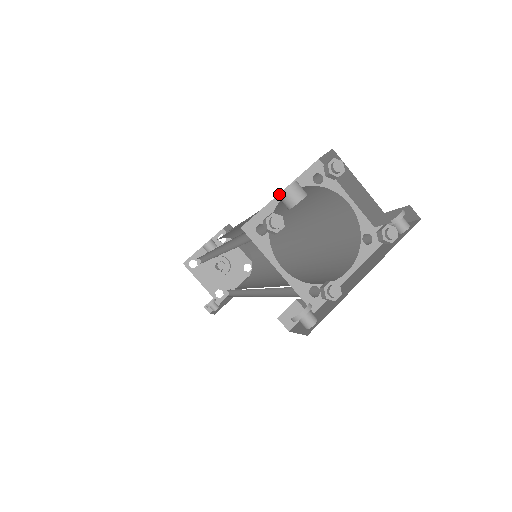
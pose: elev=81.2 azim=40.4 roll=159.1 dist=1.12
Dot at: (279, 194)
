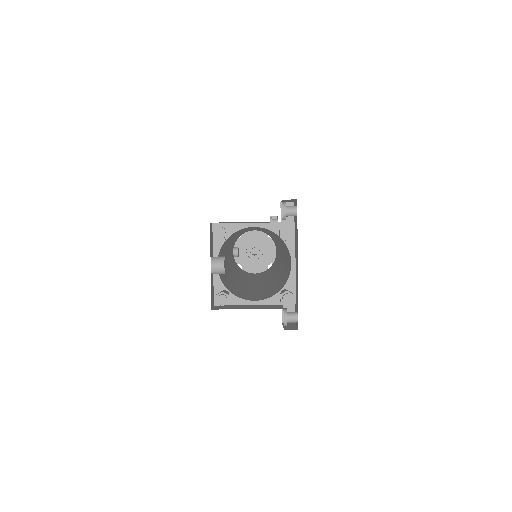
Dot at: occluded
